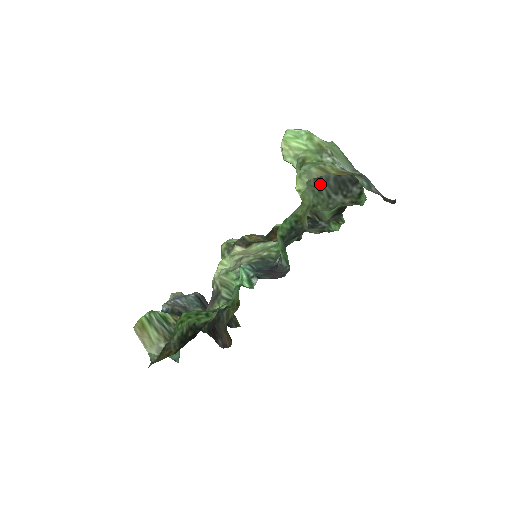
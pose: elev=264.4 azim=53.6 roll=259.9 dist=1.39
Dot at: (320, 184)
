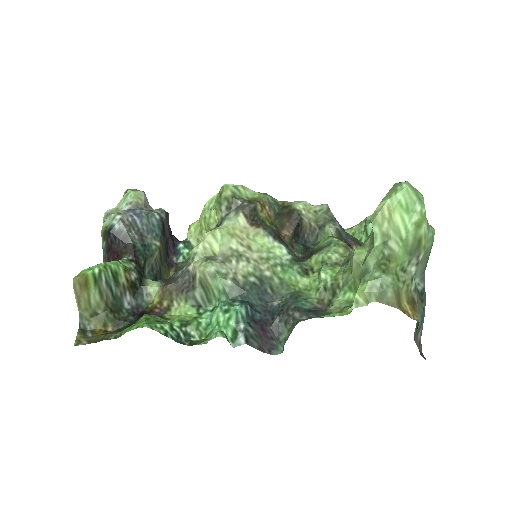
Dot at: occluded
